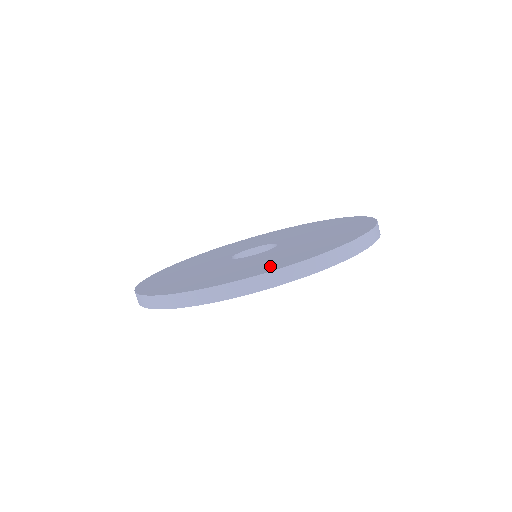
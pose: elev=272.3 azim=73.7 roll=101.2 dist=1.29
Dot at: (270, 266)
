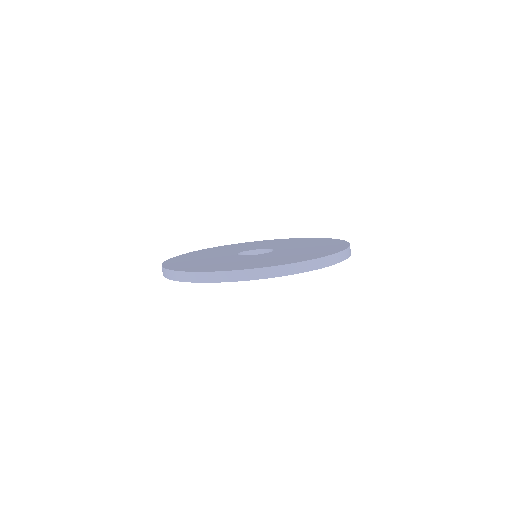
Dot at: (283, 261)
